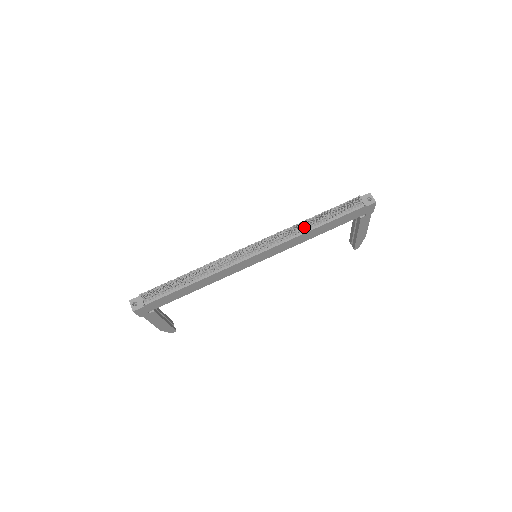
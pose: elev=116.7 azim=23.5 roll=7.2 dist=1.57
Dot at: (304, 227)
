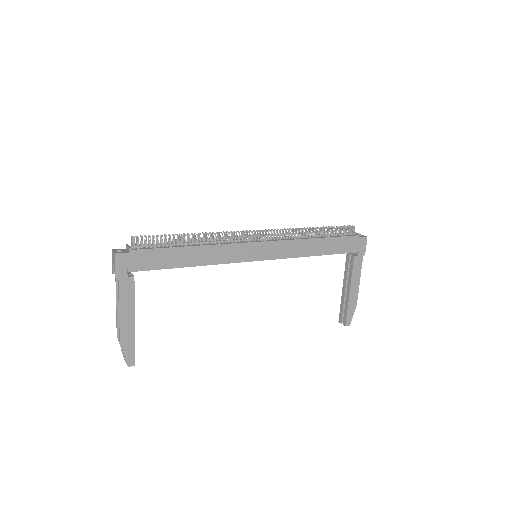
Dot at: (305, 234)
